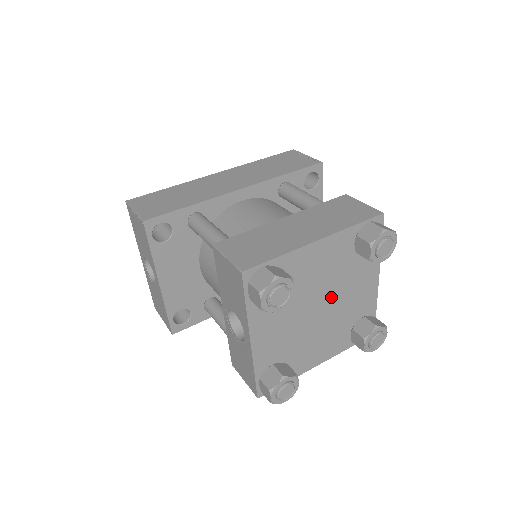
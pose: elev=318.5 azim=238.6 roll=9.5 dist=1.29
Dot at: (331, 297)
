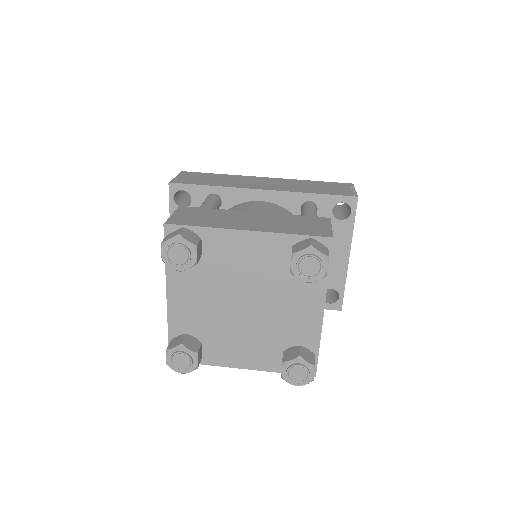
Dot at: (259, 300)
